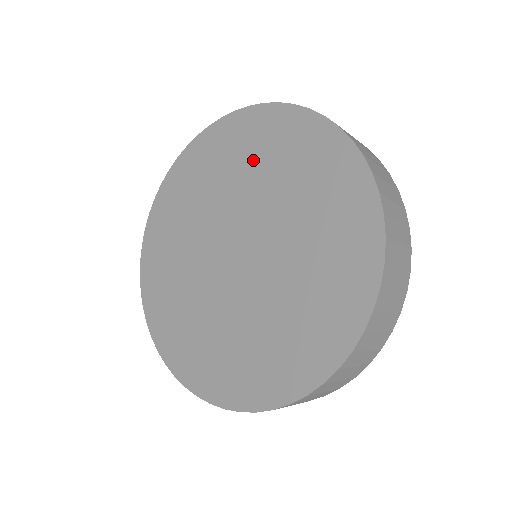
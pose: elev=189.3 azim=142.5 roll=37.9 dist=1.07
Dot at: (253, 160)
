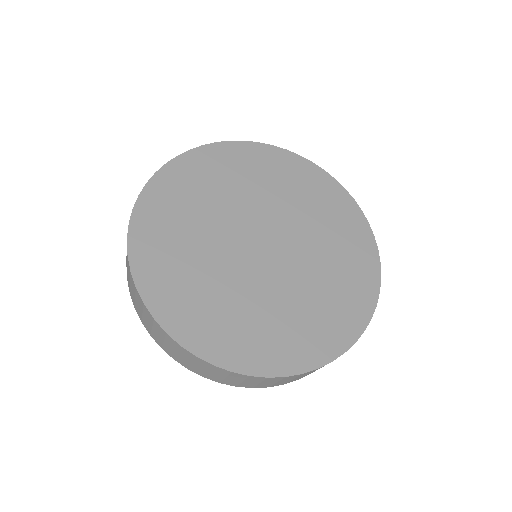
Dot at: (309, 202)
